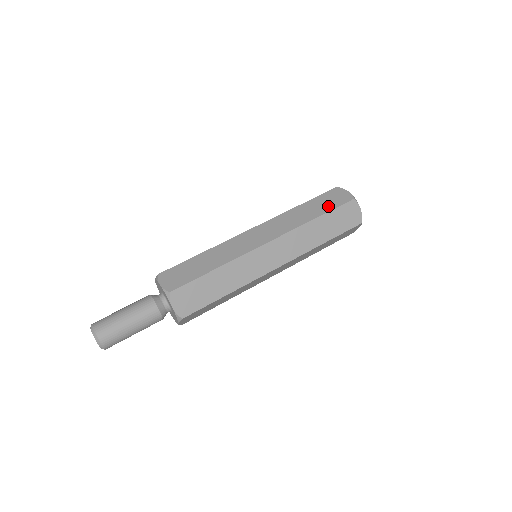
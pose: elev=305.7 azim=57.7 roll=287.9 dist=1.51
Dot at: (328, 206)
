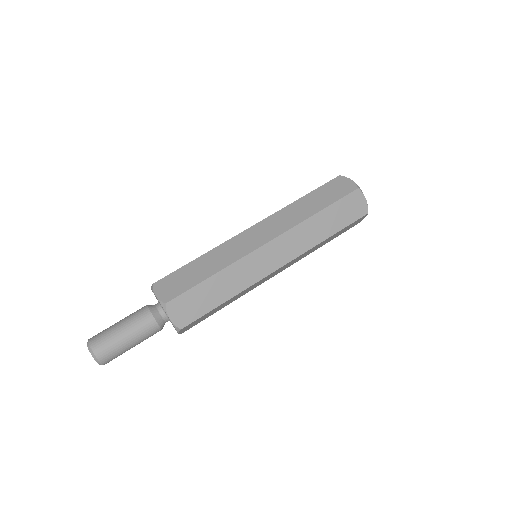
Dot at: (343, 221)
